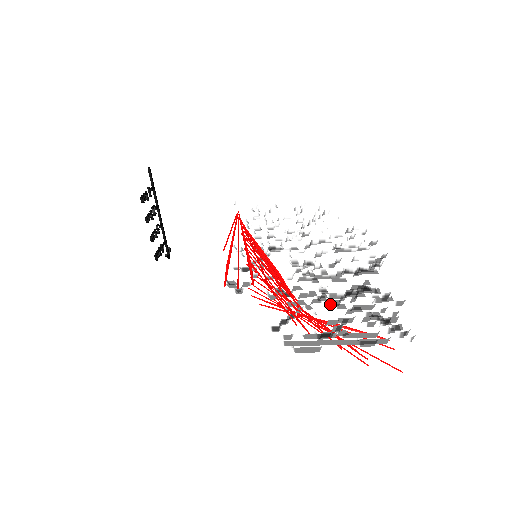
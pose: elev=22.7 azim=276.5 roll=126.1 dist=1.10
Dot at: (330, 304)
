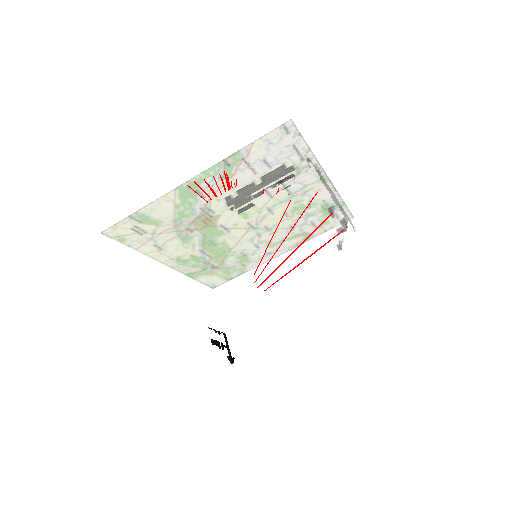
Dot at: occluded
